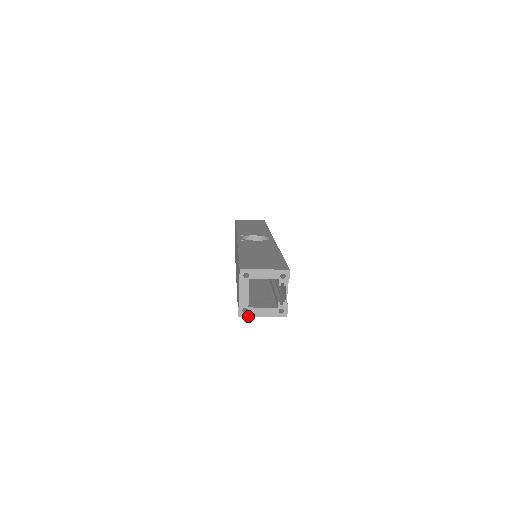
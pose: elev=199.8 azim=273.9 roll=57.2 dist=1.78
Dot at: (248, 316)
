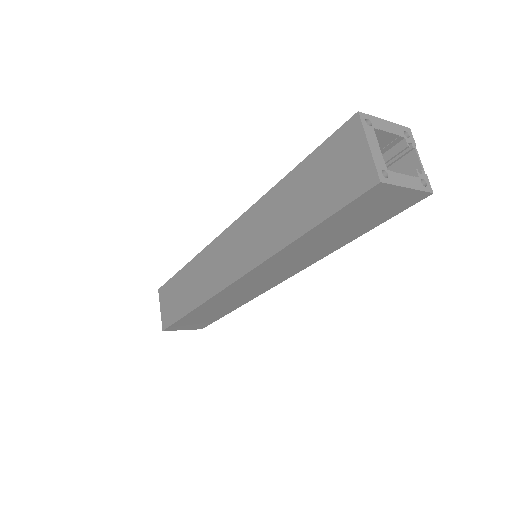
Dot at: (391, 184)
